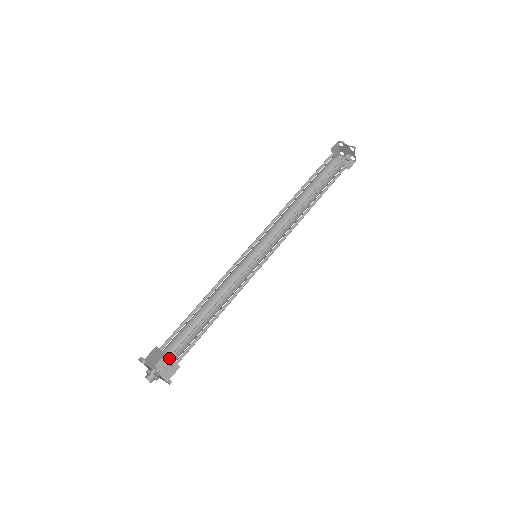
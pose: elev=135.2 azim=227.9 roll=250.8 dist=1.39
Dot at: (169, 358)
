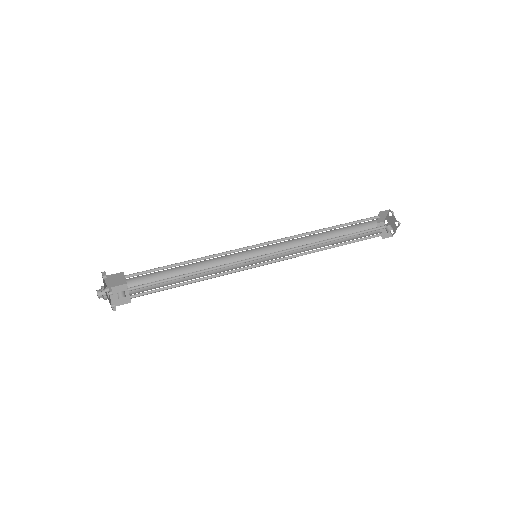
Dot at: (127, 289)
